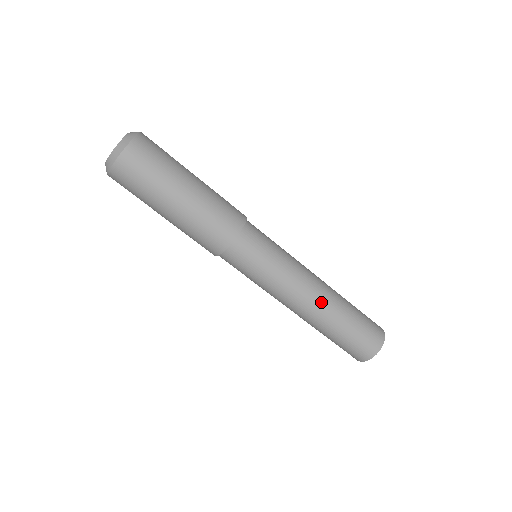
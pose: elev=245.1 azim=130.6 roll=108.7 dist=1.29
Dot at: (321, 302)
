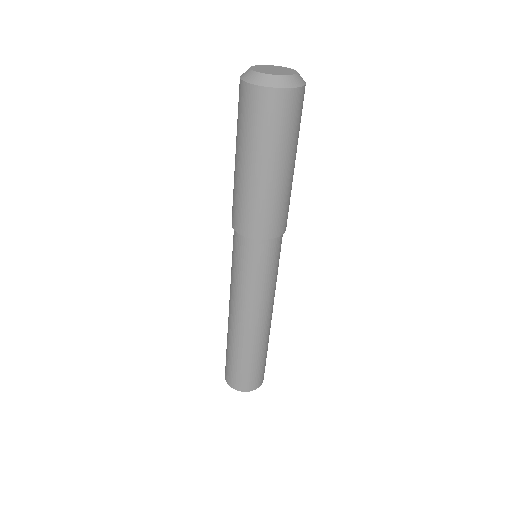
Dot at: (267, 328)
